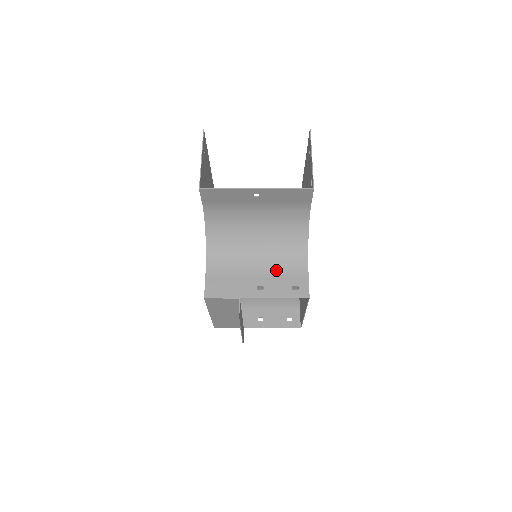
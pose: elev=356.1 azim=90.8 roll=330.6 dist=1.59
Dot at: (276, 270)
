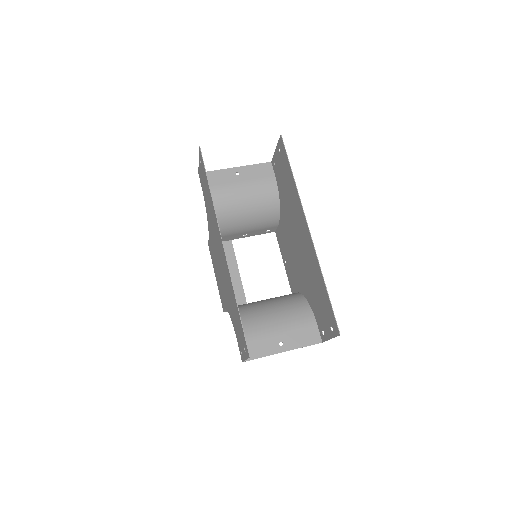
Dot at: occluded
